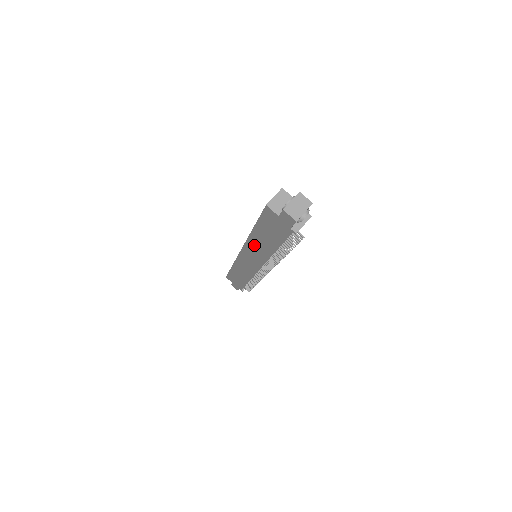
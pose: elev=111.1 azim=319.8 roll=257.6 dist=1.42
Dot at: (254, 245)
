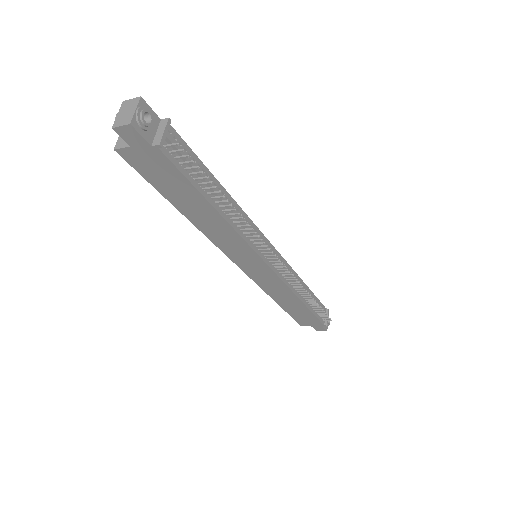
Dot at: (213, 233)
